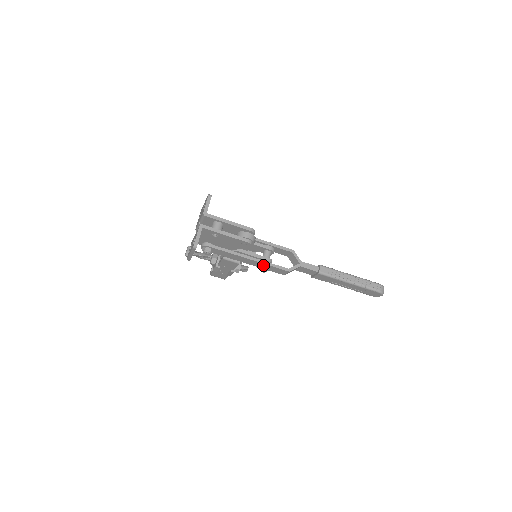
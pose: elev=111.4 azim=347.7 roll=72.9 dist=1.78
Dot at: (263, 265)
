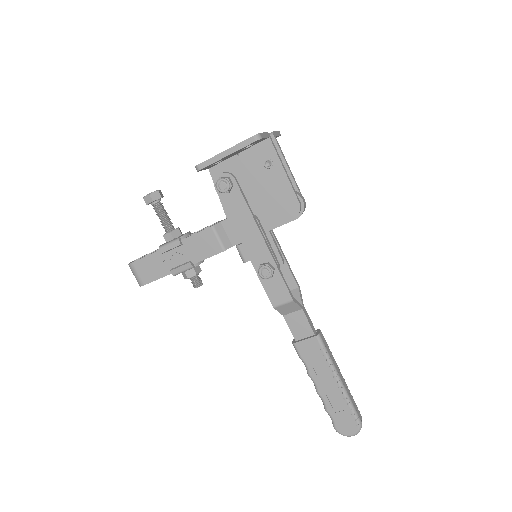
Dot at: (271, 264)
